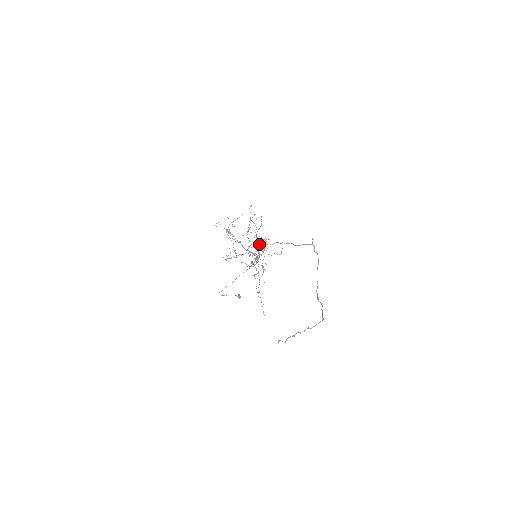
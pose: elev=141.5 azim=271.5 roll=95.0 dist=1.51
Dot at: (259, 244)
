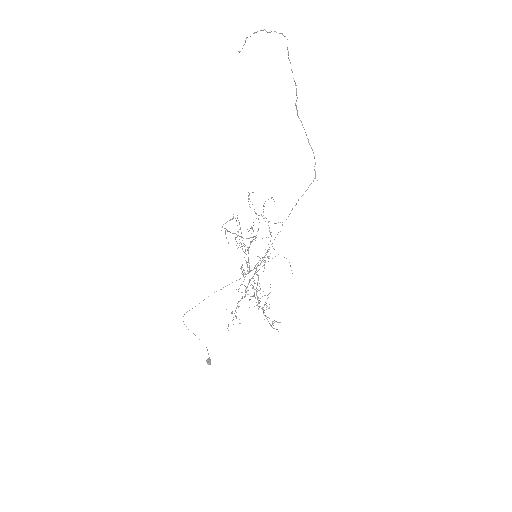
Dot at: occluded
